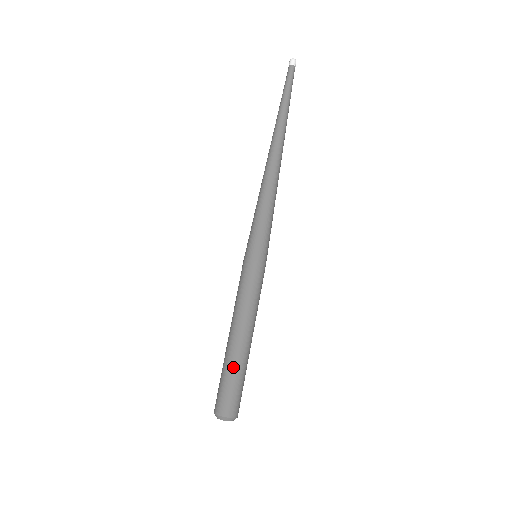
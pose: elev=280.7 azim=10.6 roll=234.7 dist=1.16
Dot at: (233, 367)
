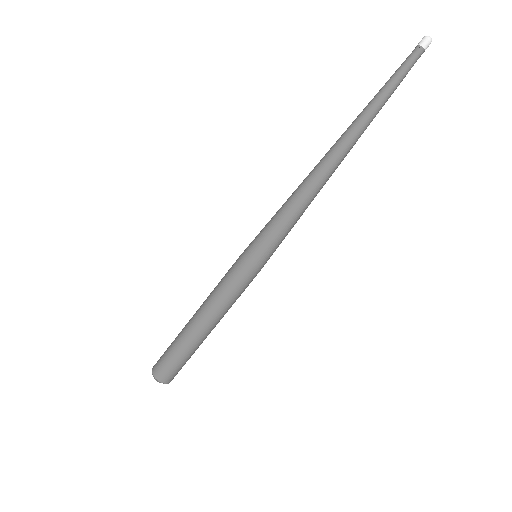
Dot at: (188, 350)
